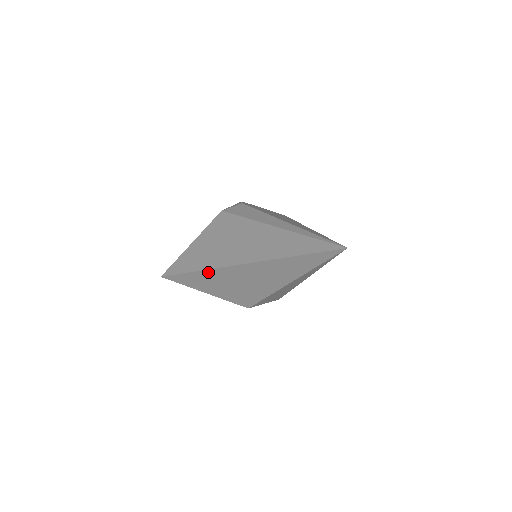
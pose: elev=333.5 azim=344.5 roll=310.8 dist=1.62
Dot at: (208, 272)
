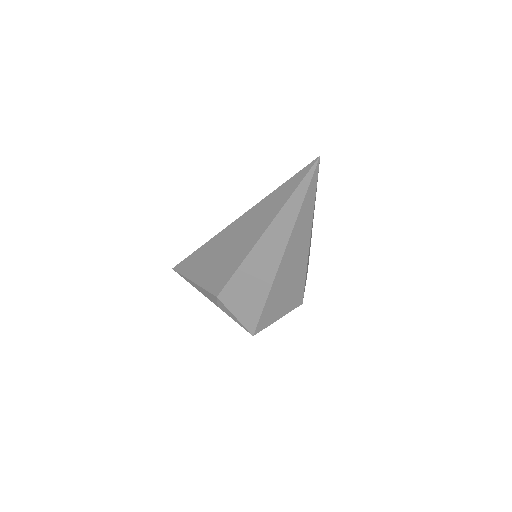
Dot at: (208, 245)
